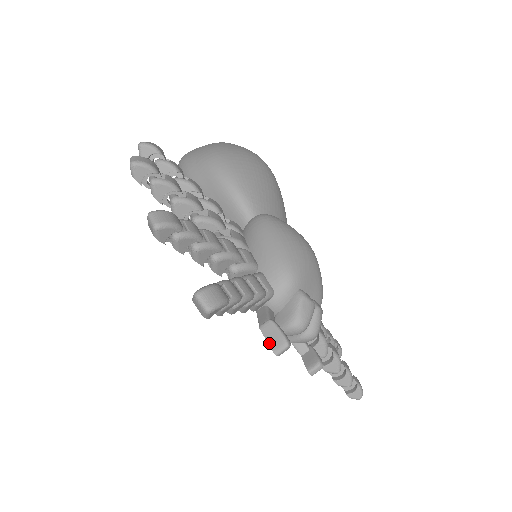
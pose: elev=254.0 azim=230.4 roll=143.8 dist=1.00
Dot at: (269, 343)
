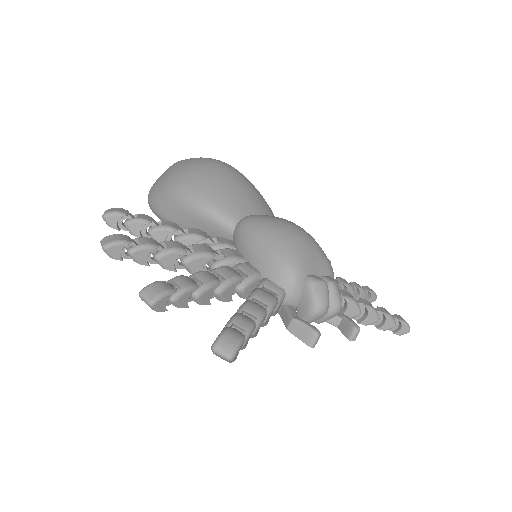
Dot at: (301, 340)
